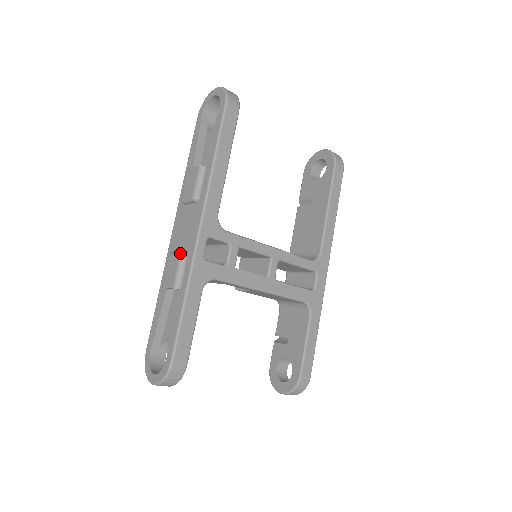
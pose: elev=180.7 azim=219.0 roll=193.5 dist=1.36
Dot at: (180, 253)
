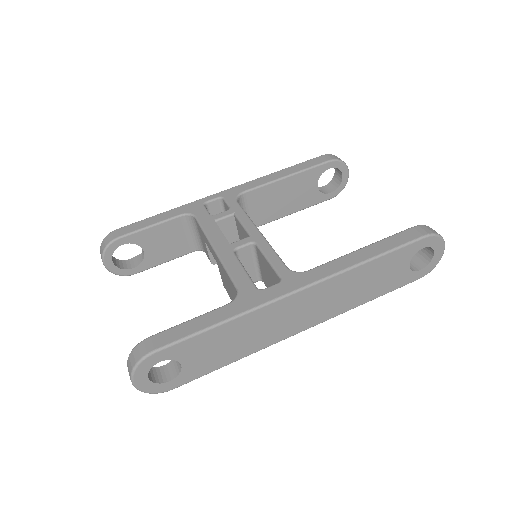
Dot at: occluded
